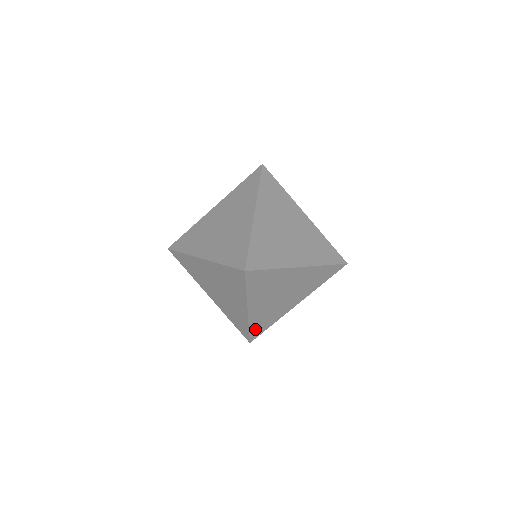
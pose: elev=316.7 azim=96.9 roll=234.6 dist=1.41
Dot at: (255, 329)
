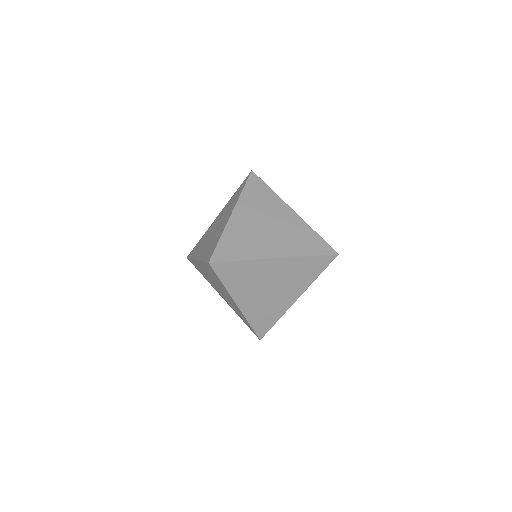
Dot at: (258, 325)
